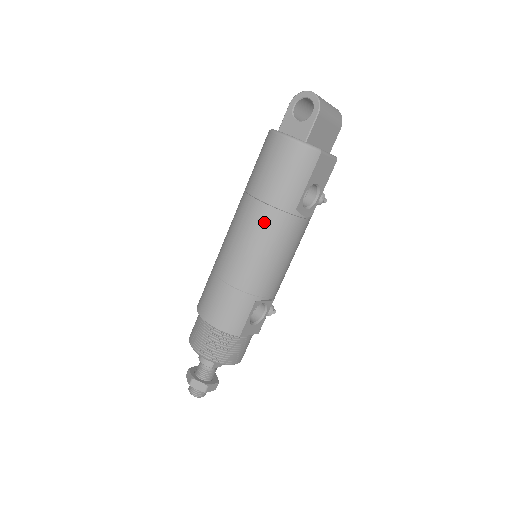
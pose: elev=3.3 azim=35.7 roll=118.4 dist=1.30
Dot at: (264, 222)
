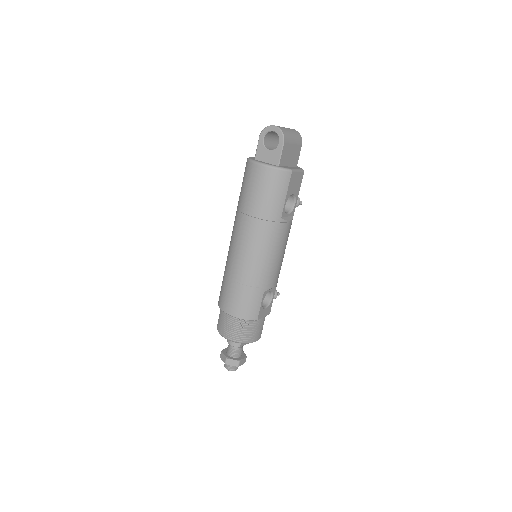
Dot at: (259, 232)
